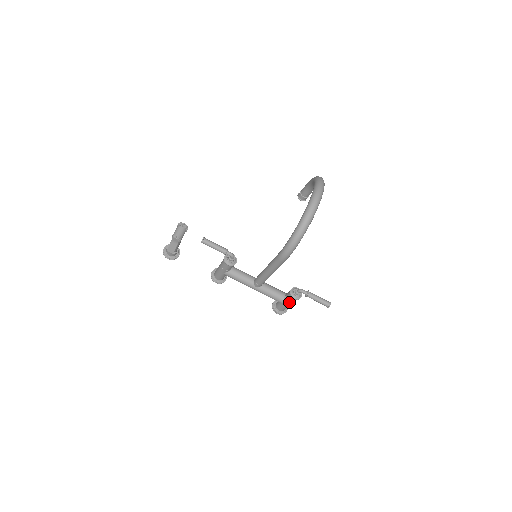
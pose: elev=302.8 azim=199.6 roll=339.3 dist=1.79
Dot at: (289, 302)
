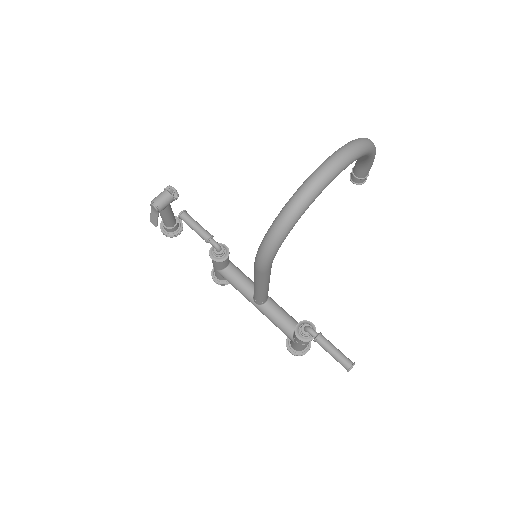
Dot at: (297, 341)
